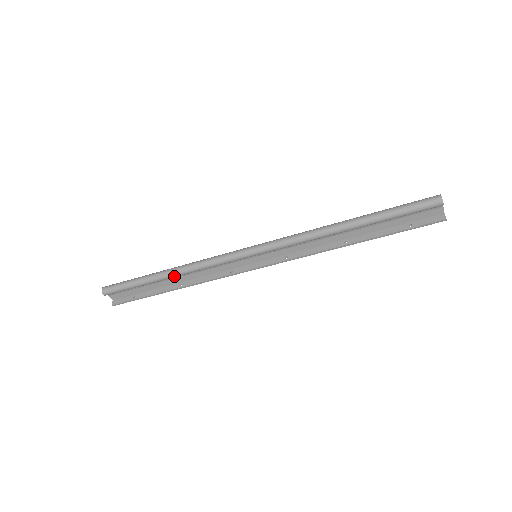
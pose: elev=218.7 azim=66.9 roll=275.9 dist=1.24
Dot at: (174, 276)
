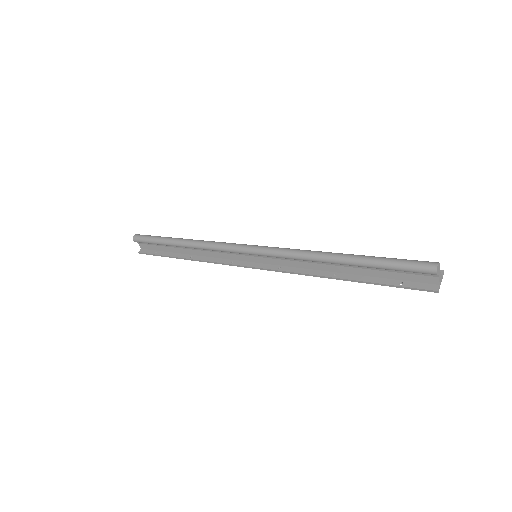
Dot at: (186, 246)
